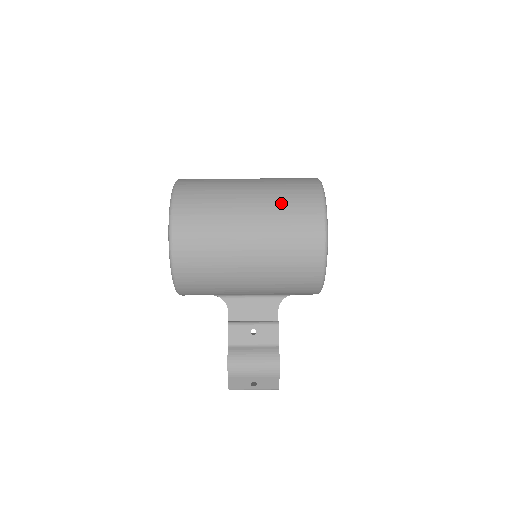
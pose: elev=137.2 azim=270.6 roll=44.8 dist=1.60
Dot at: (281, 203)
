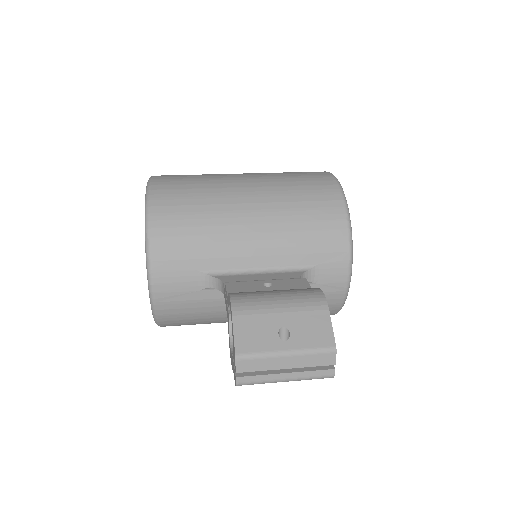
Dot at: occluded
